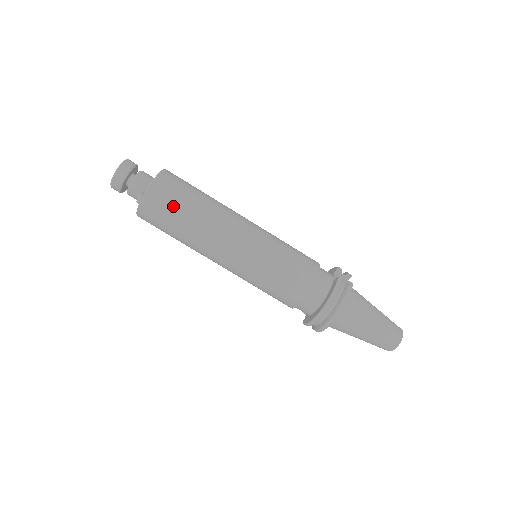
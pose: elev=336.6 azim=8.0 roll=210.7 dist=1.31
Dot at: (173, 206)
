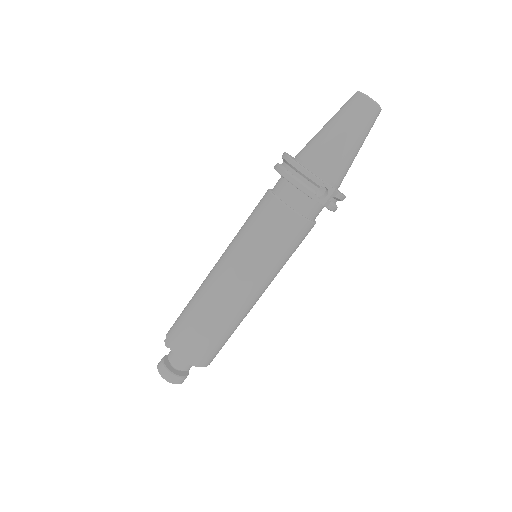
Dot at: (181, 314)
